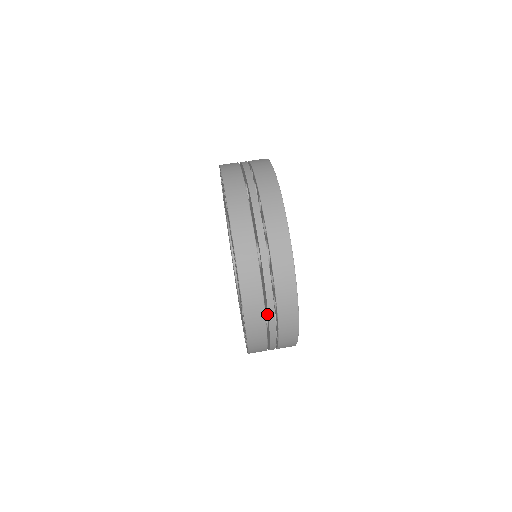
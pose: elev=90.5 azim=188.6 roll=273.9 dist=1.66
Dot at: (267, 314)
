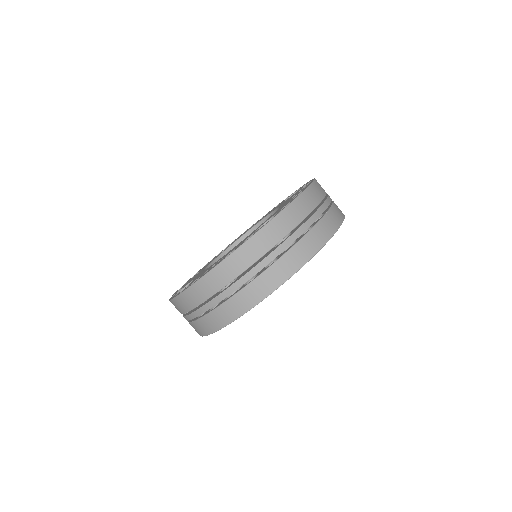
Dot at: occluded
